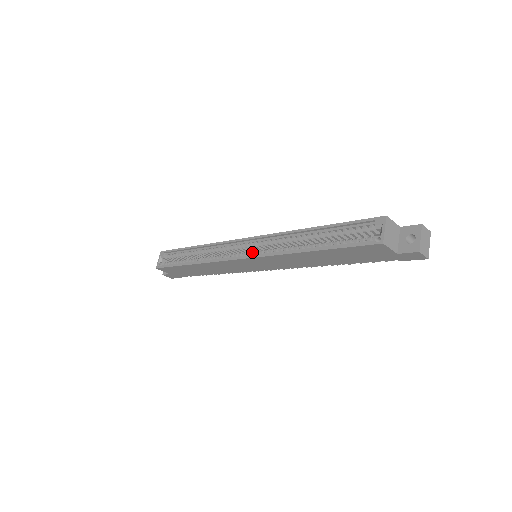
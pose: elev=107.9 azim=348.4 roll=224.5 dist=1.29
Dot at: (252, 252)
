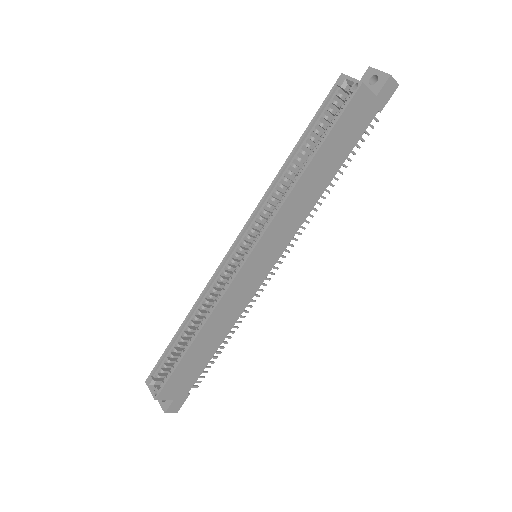
Dot at: (252, 242)
